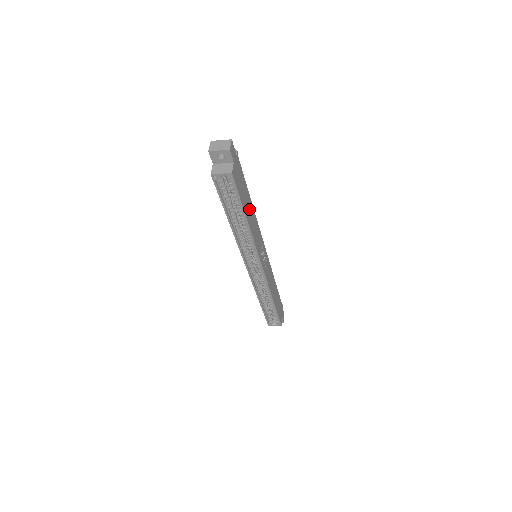
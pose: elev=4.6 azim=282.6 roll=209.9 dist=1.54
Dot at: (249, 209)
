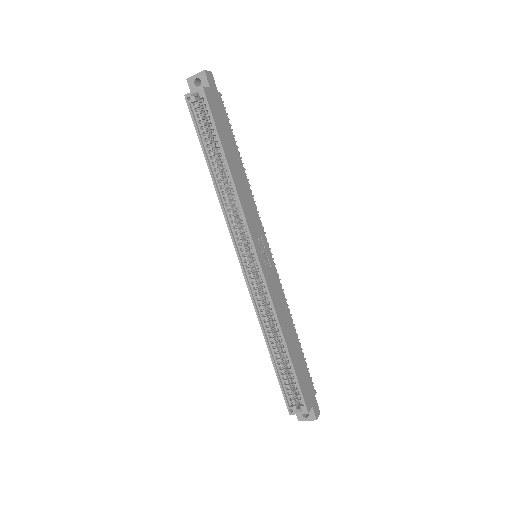
Dot at: (236, 163)
